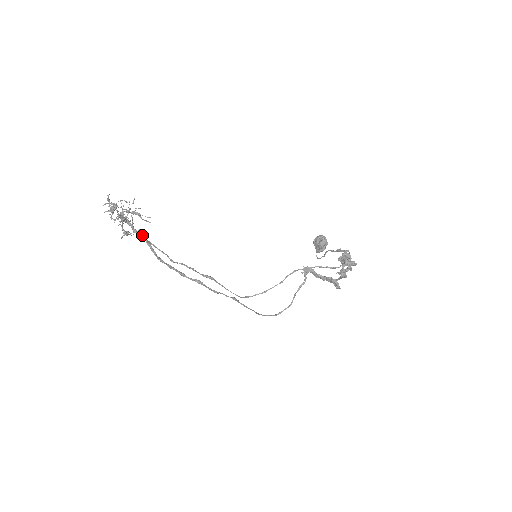
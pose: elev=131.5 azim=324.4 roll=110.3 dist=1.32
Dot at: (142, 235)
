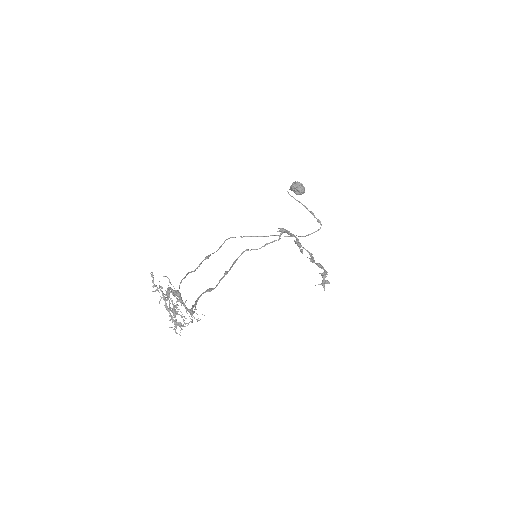
Dot at: (188, 311)
